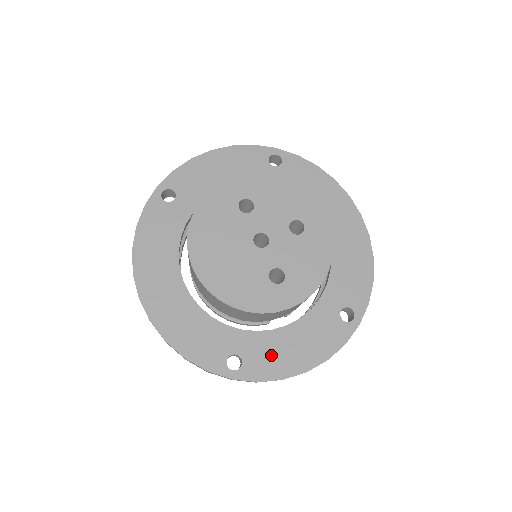
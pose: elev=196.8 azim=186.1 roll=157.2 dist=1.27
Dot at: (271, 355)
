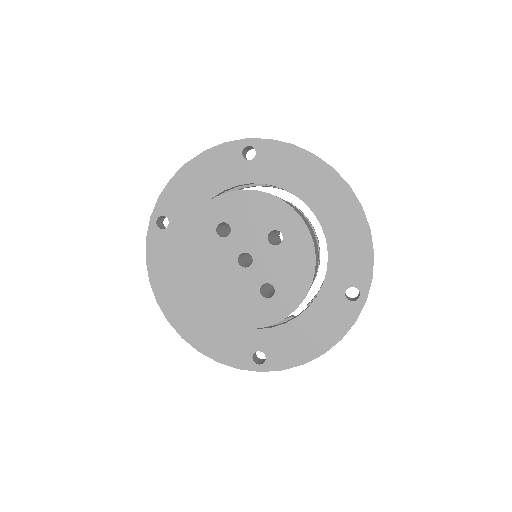
Dot at: (289, 346)
